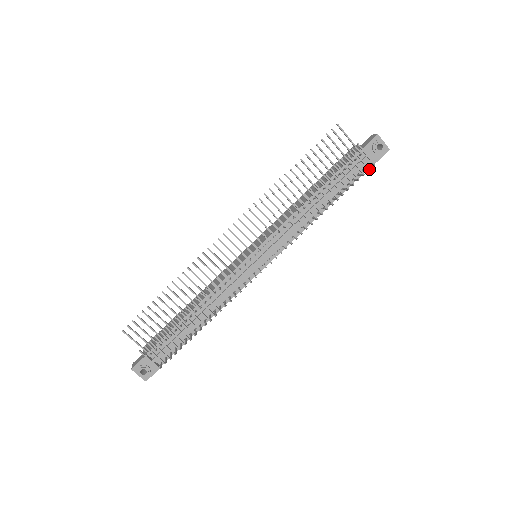
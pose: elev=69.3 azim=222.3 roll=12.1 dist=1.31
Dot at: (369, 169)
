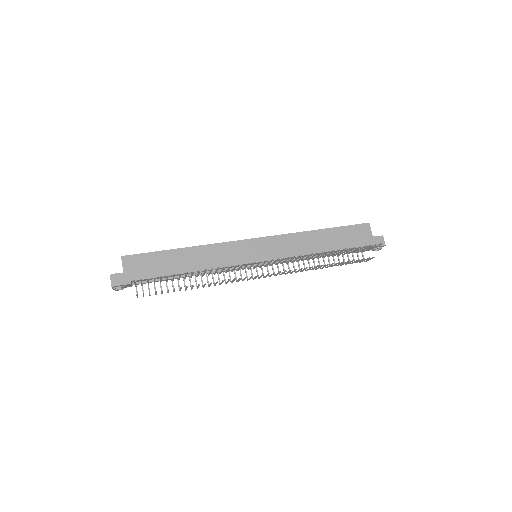
Dot at: (360, 262)
